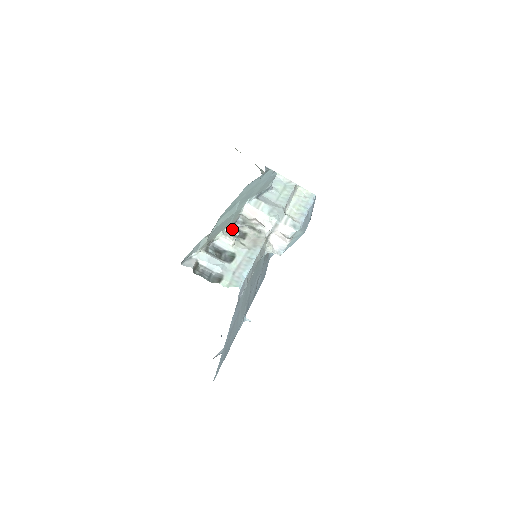
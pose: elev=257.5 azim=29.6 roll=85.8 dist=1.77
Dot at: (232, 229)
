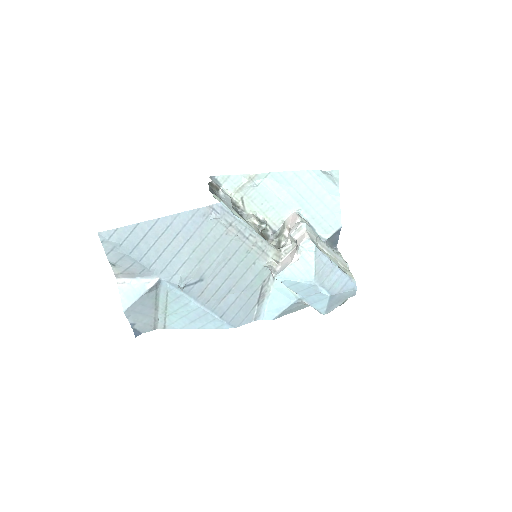
Dot at: (265, 222)
